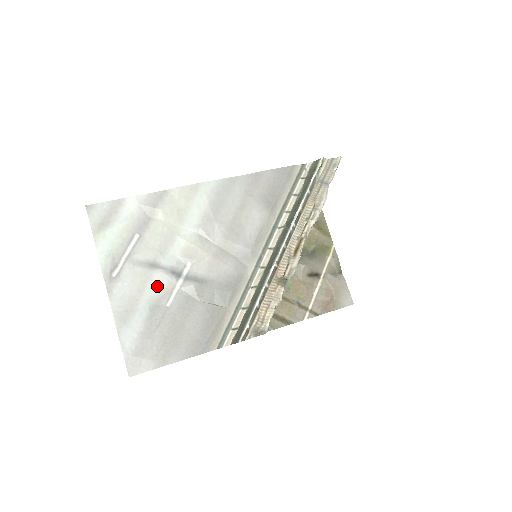
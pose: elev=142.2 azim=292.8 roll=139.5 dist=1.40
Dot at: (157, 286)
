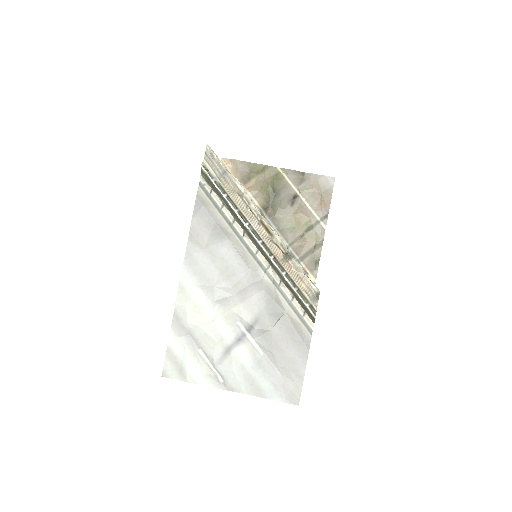
Dot at: (244, 355)
